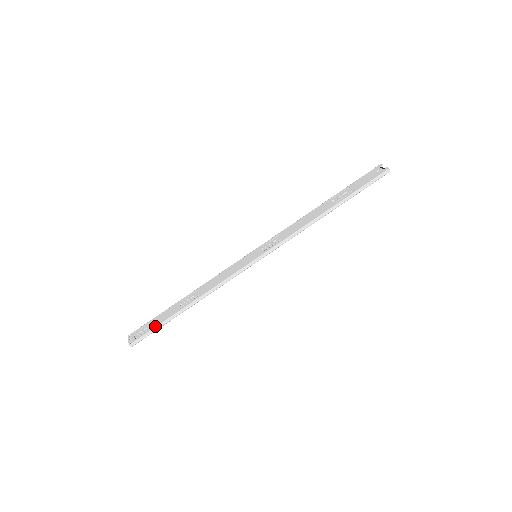
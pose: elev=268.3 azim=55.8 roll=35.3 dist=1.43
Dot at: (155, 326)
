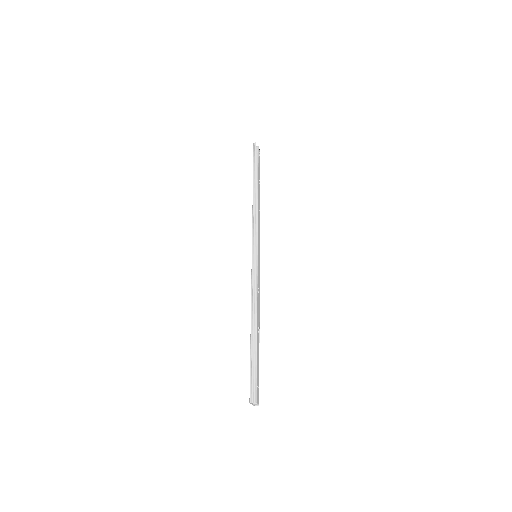
Dot at: (250, 368)
